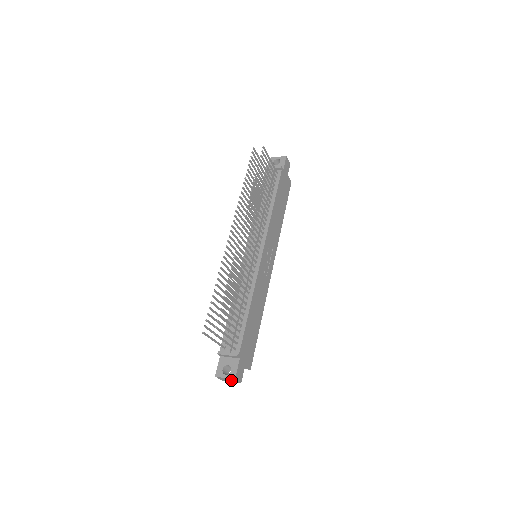
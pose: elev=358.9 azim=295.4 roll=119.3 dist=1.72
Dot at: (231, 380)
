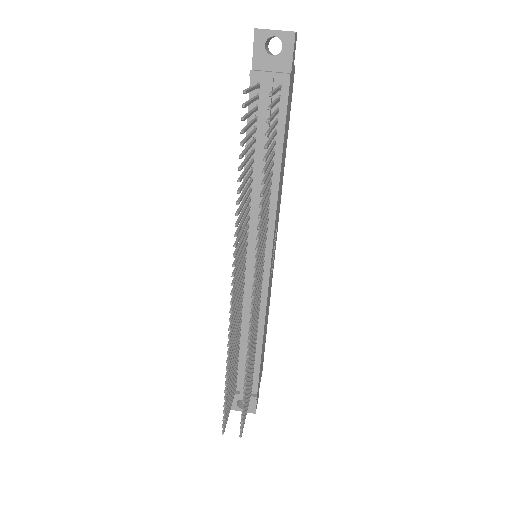
Dot at: occluded
